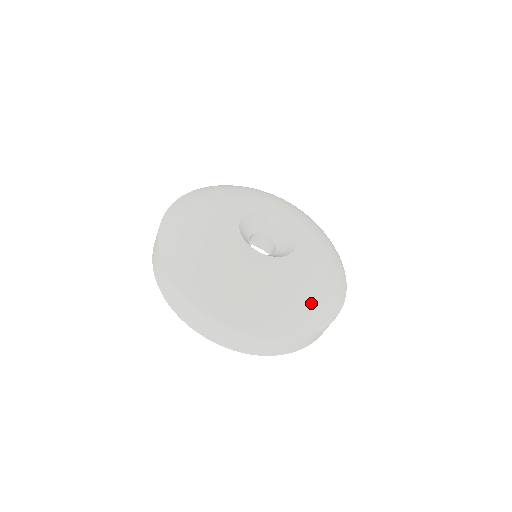
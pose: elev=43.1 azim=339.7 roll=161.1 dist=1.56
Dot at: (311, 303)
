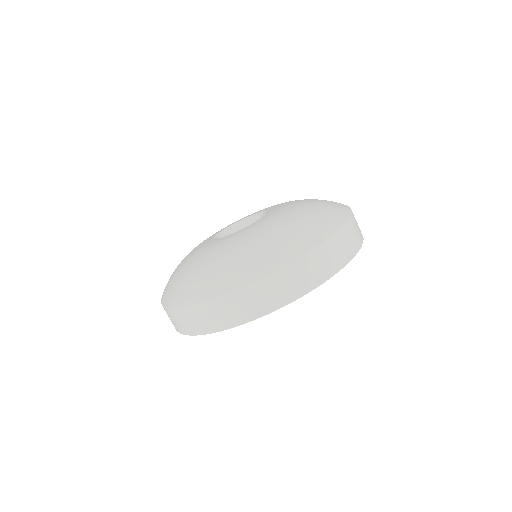
Dot at: (255, 250)
